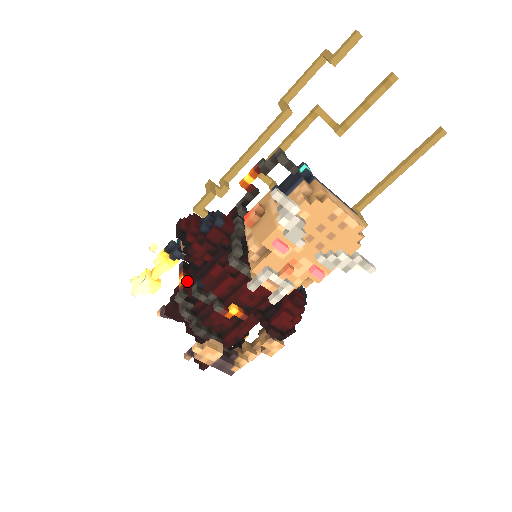
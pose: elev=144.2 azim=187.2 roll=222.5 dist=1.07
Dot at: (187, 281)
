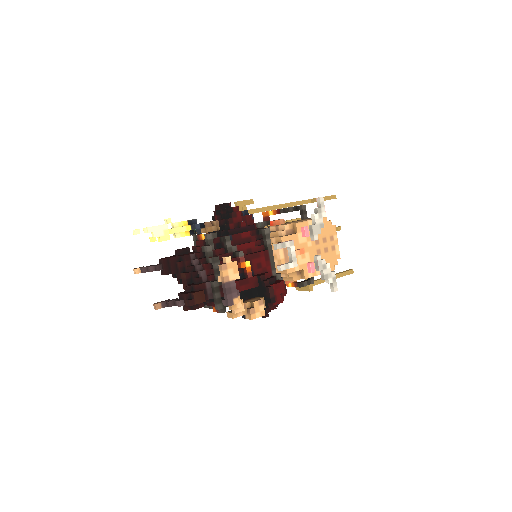
Dot at: occluded
